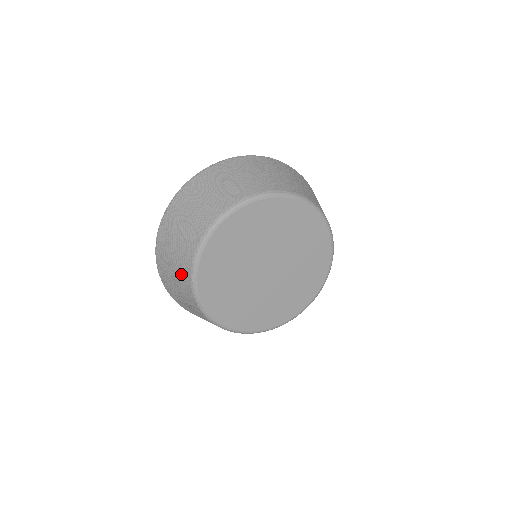
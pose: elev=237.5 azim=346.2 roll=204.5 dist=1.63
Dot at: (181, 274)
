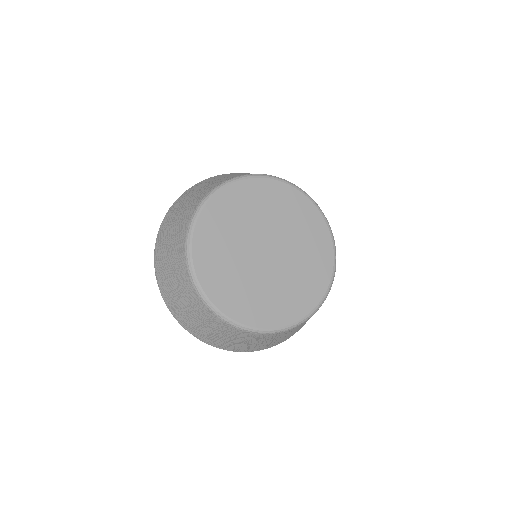
Dot at: (217, 327)
